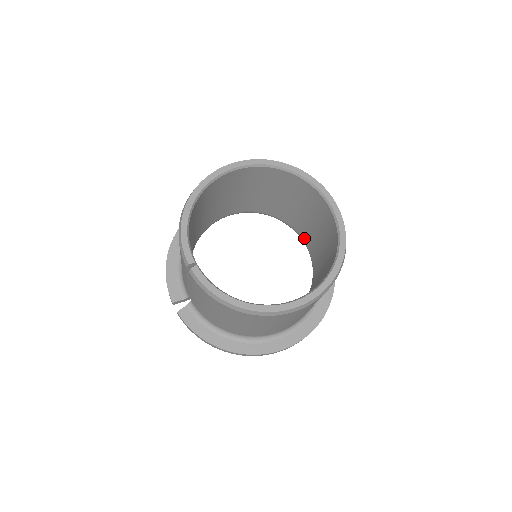
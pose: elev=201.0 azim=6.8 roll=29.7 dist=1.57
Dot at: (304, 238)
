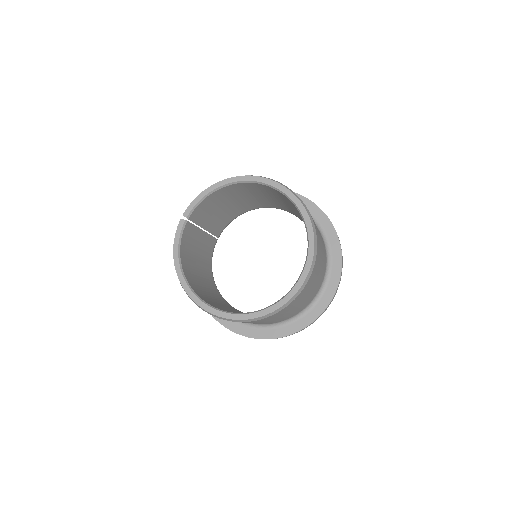
Dot at: occluded
